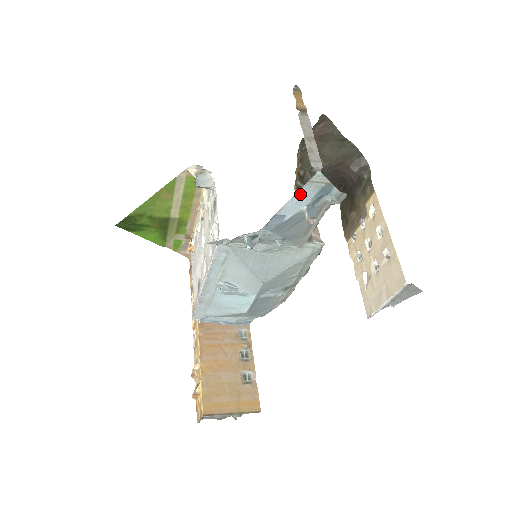
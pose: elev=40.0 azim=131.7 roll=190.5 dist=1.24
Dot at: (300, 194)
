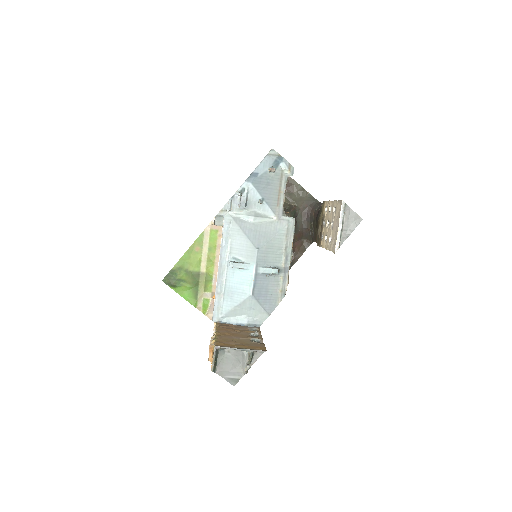
Dot at: (265, 161)
